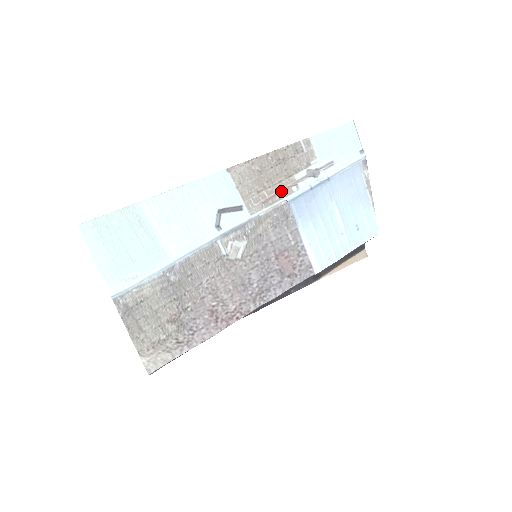
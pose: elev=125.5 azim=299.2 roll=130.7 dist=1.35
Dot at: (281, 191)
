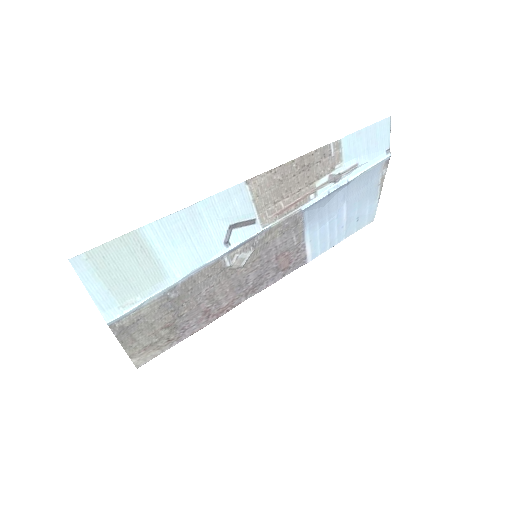
Dot at: (298, 200)
